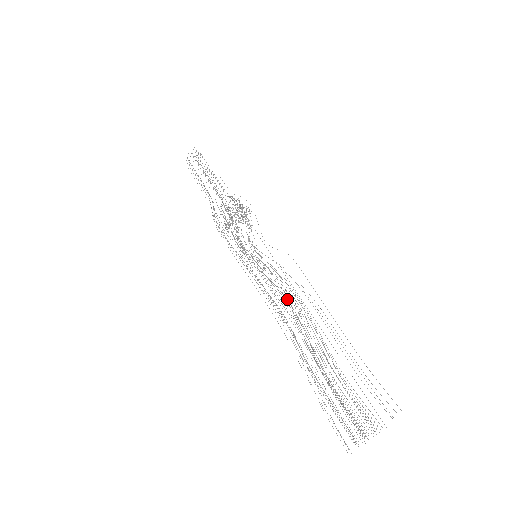
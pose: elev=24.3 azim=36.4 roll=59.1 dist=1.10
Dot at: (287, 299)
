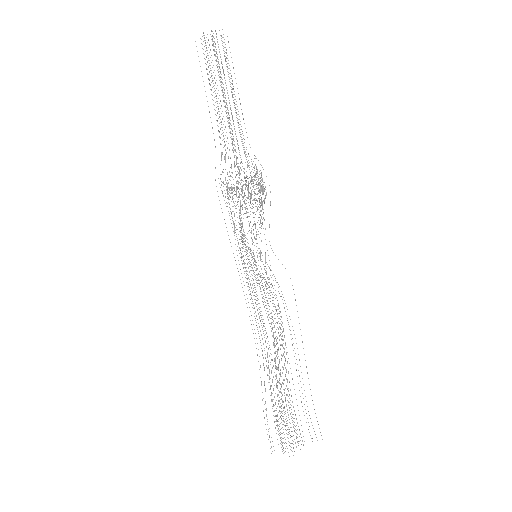
Dot at: occluded
